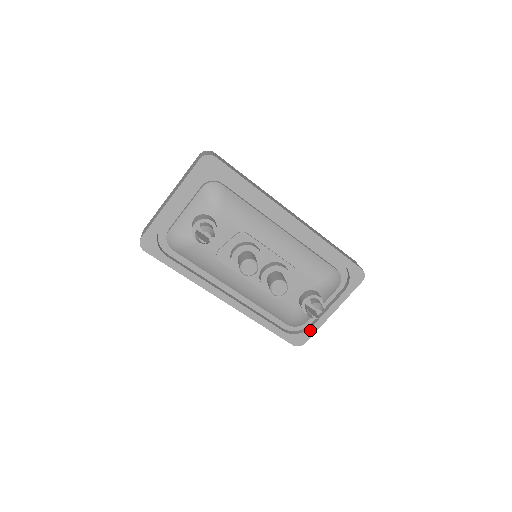
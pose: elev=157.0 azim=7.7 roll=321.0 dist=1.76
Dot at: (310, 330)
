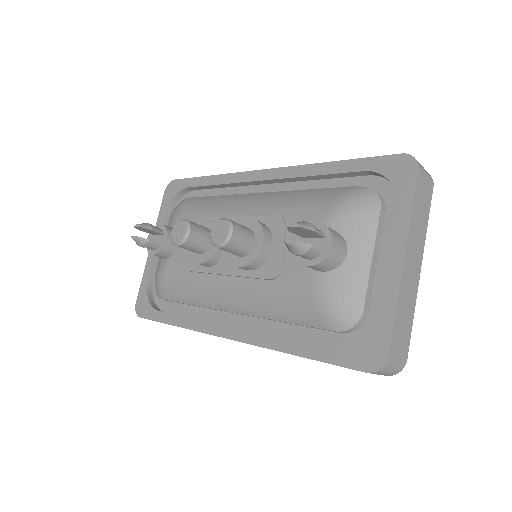
Dot at: (381, 321)
